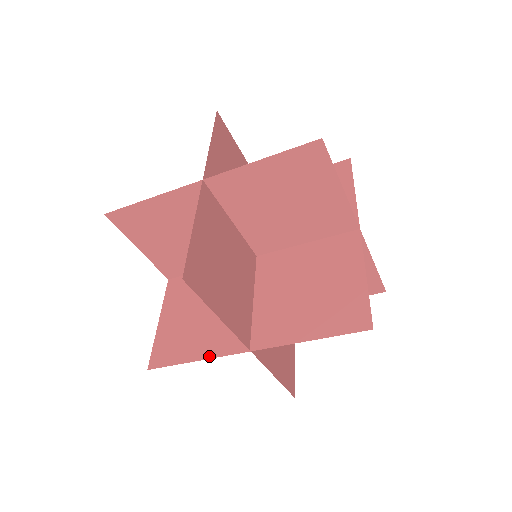
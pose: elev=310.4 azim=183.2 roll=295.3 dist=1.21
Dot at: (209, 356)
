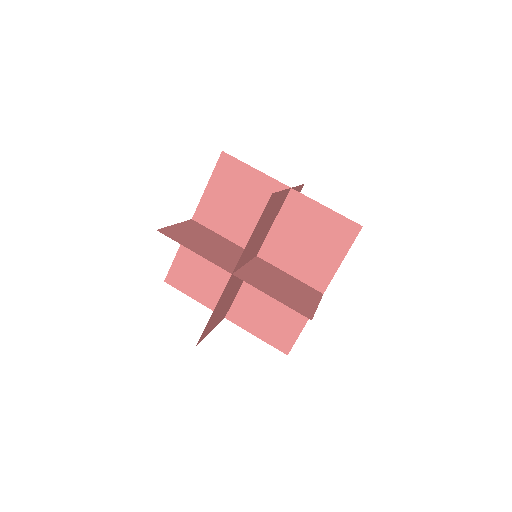
Dot at: (218, 302)
